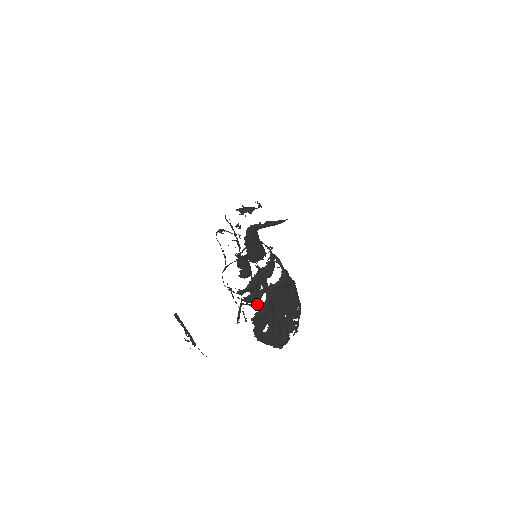
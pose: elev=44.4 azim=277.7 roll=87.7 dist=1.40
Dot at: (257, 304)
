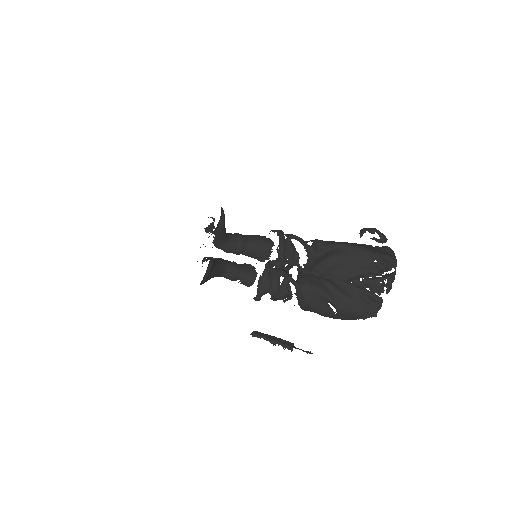
Dot at: (292, 296)
